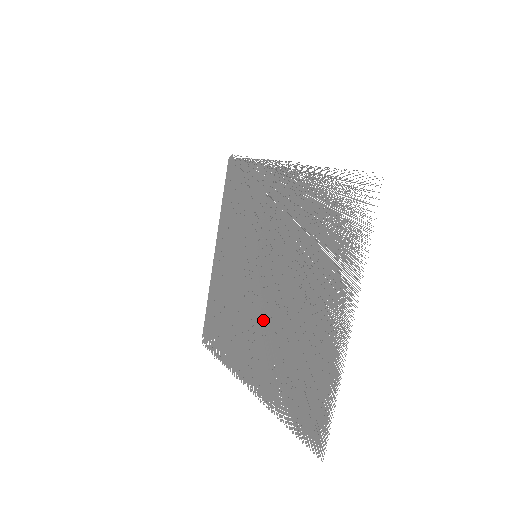
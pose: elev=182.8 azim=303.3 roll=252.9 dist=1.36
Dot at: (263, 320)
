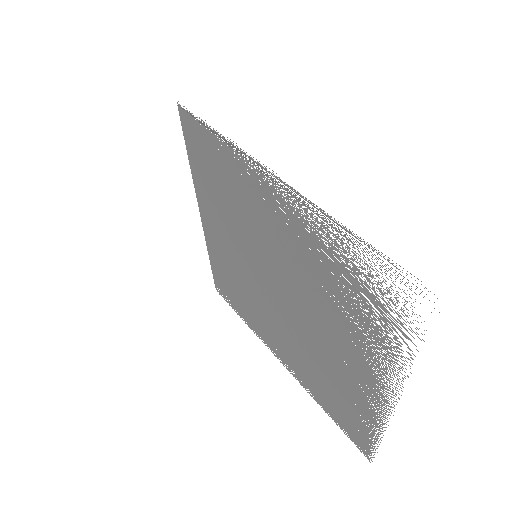
Dot at: (282, 323)
